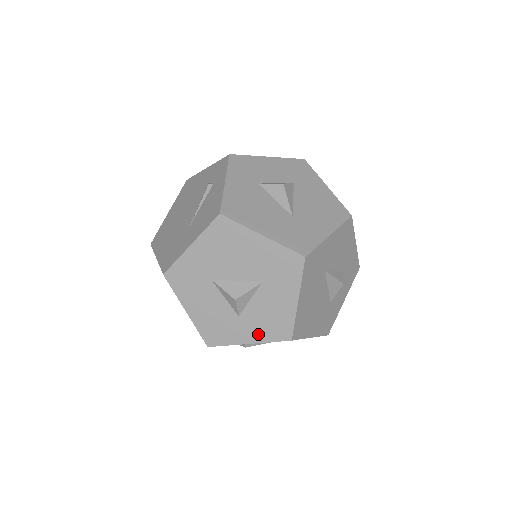
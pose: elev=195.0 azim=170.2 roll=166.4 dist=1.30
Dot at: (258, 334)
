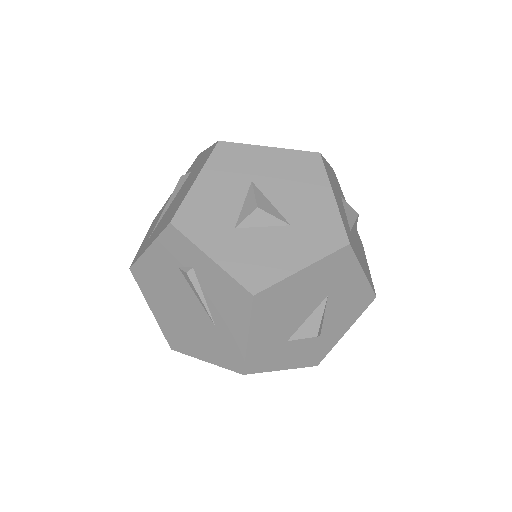
Dot at: (231, 259)
